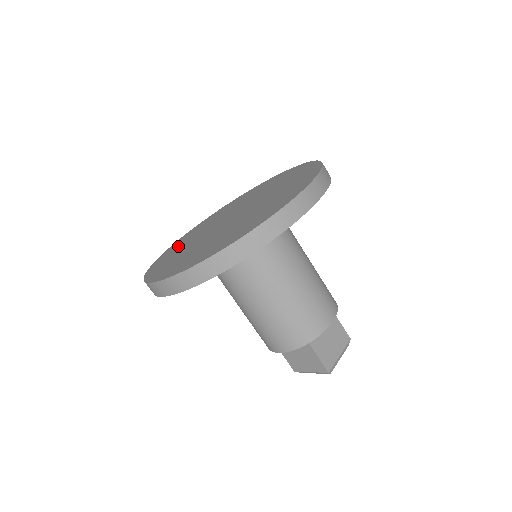
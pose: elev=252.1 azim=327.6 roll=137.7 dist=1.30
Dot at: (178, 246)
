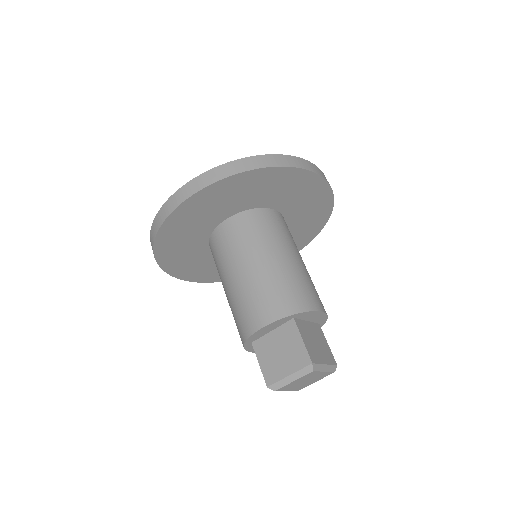
Dot at: occluded
